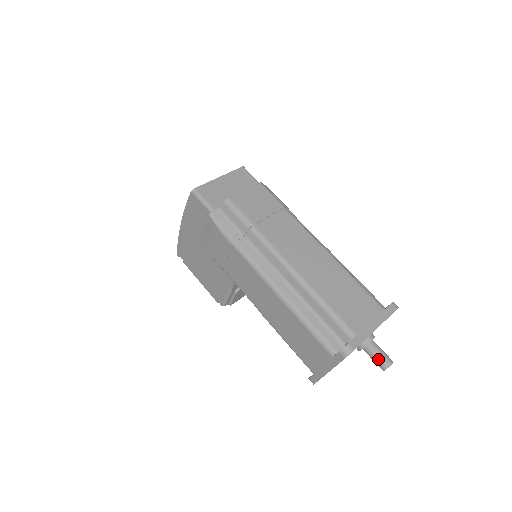
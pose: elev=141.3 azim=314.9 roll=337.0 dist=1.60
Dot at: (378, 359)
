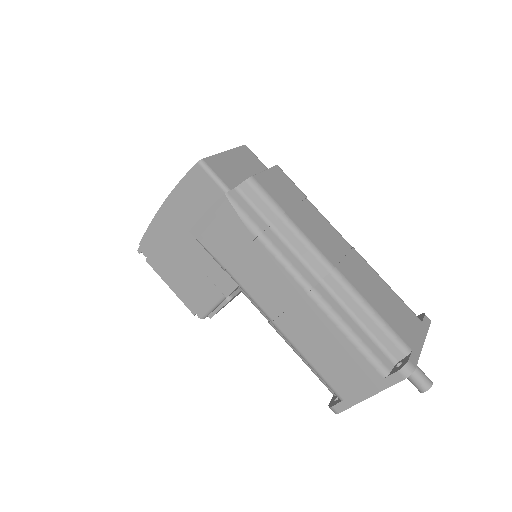
Dot at: (419, 379)
